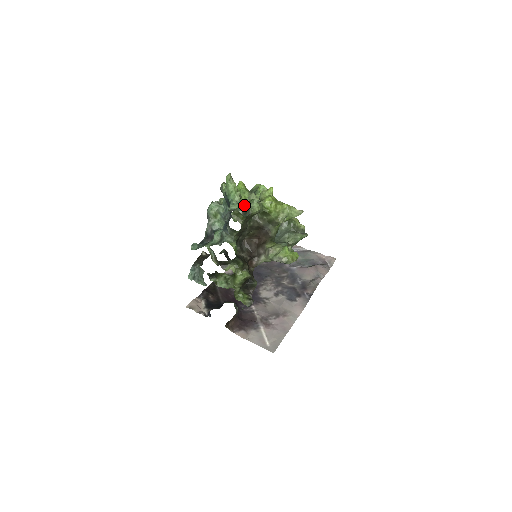
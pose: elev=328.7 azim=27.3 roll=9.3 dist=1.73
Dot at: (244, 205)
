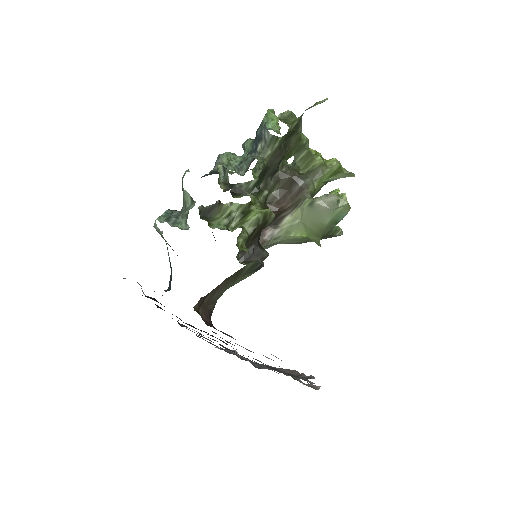
Dot at: occluded
